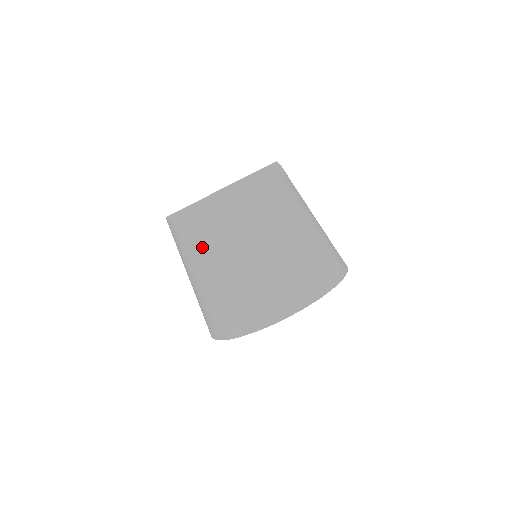
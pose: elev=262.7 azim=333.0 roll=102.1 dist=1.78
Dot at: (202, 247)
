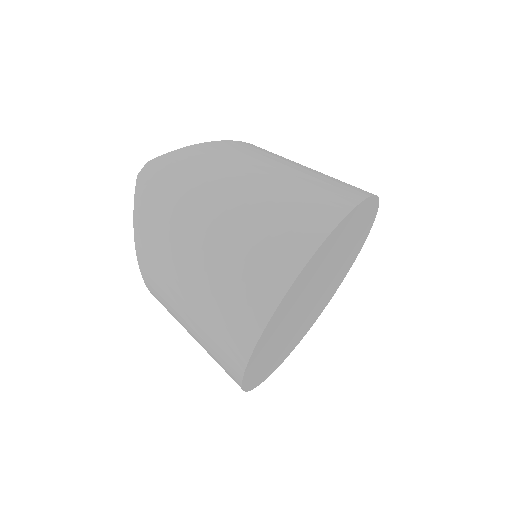
Dot at: (241, 149)
